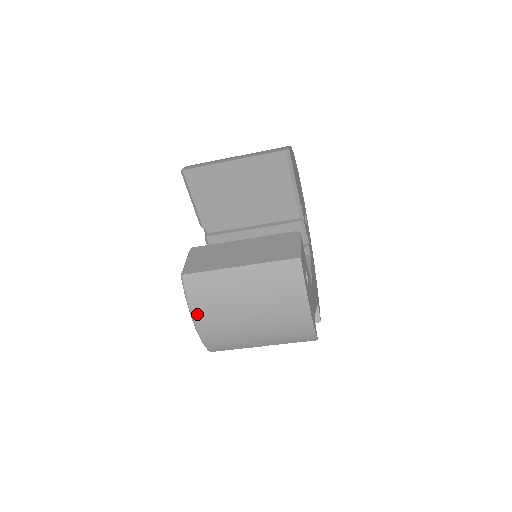
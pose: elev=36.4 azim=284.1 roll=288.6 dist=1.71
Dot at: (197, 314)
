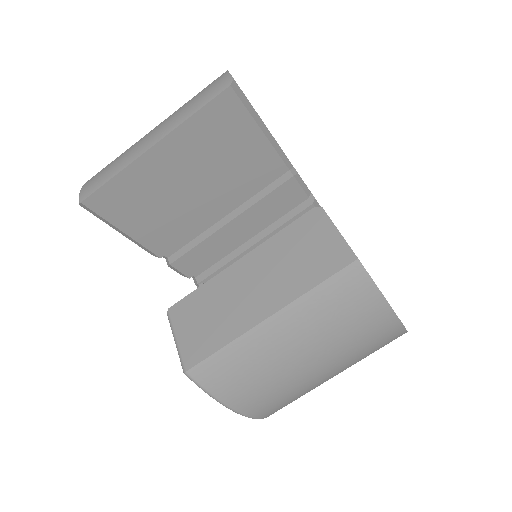
Dot at: (236, 403)
